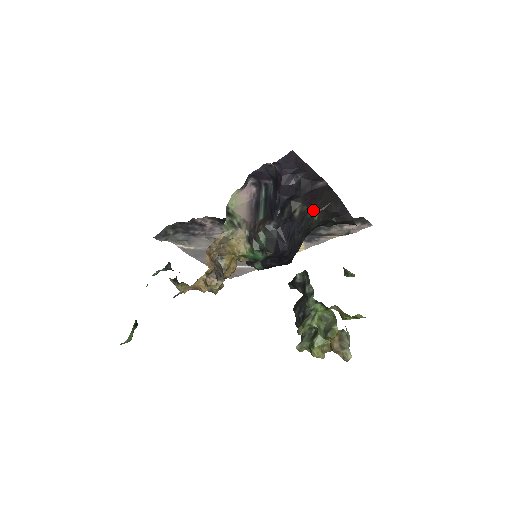
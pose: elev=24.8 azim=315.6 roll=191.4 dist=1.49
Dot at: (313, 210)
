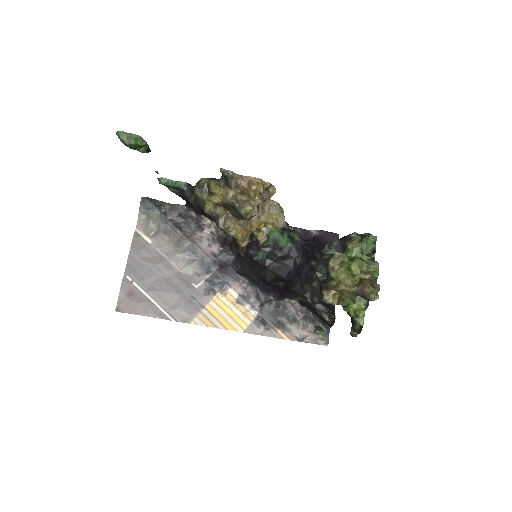
Dot at: (317, 278)
